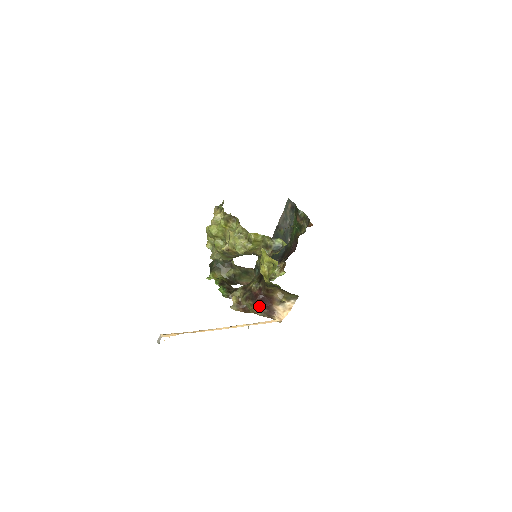
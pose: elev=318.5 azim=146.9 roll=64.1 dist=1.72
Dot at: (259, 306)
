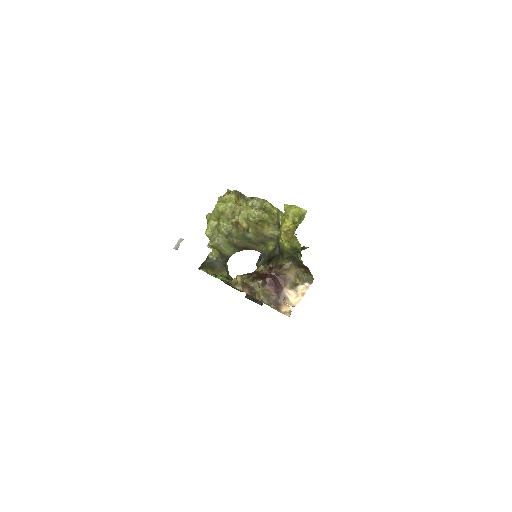
Dot at: (268, 288)
